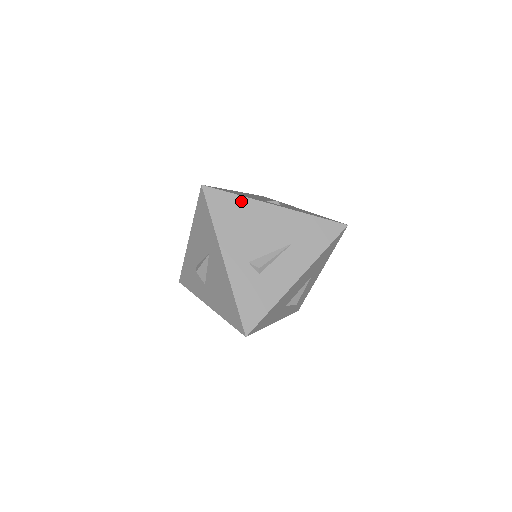
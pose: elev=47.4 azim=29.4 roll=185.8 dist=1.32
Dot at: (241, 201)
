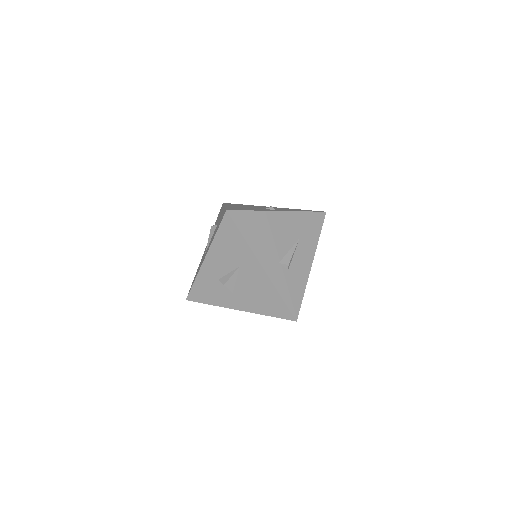
Dot at: (257, 215)
